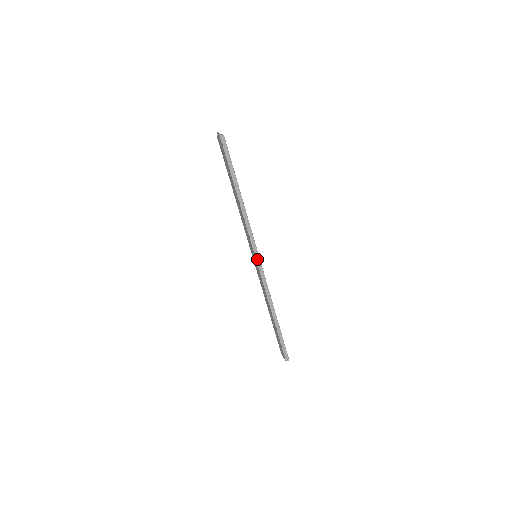
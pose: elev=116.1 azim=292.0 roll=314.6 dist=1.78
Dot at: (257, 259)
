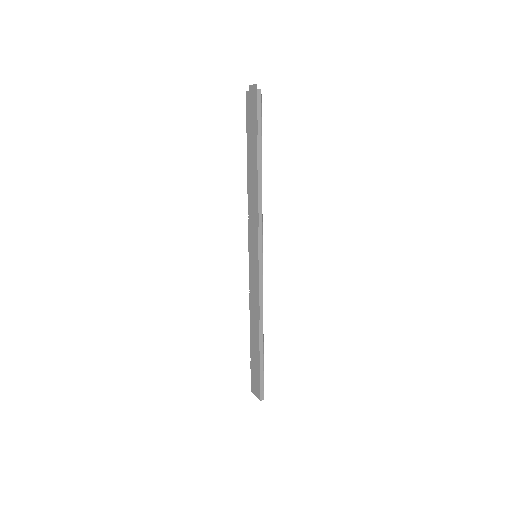
Dot at: (260, 259)
